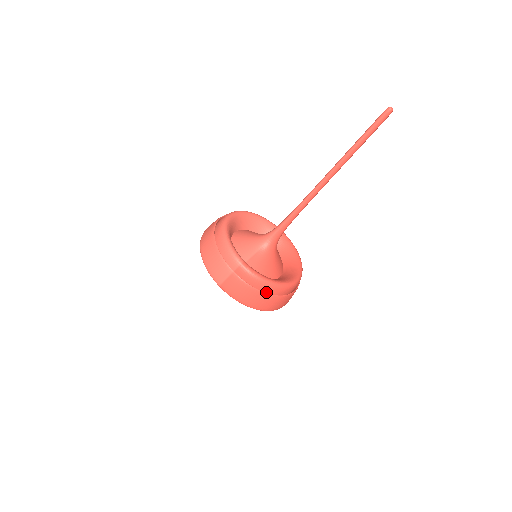
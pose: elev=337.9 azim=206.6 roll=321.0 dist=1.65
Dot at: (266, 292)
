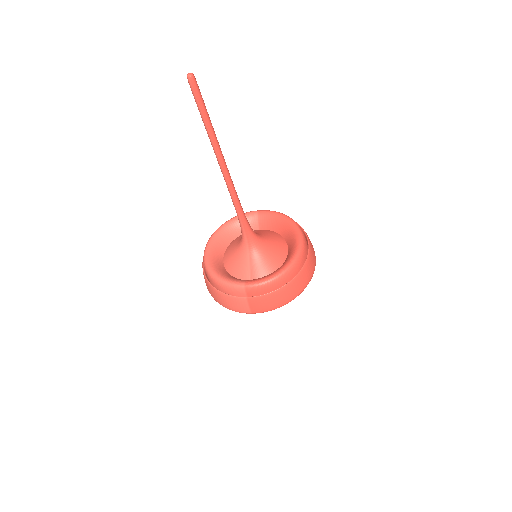
Dot at: (286, 283)
